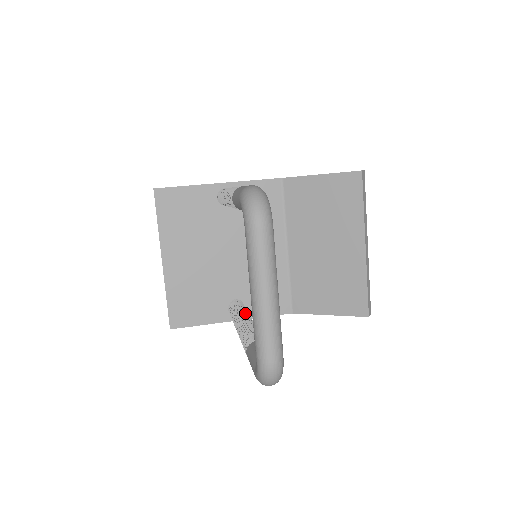
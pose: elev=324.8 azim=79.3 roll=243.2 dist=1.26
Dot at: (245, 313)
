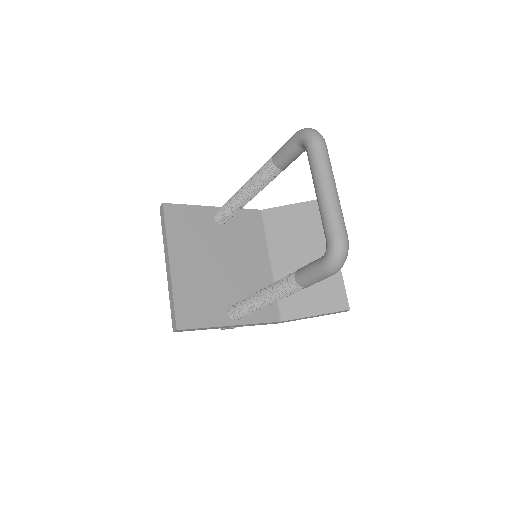
Dot at: occluded
